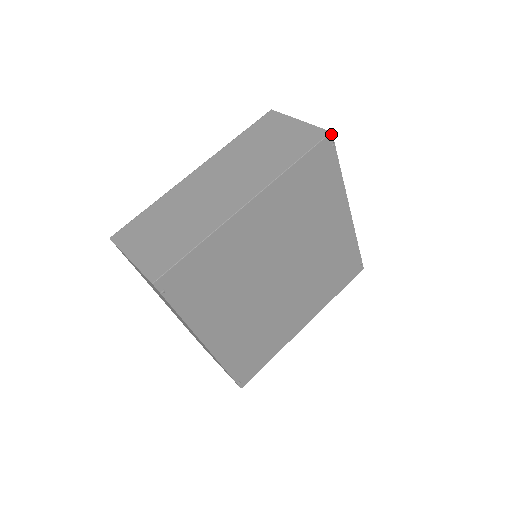
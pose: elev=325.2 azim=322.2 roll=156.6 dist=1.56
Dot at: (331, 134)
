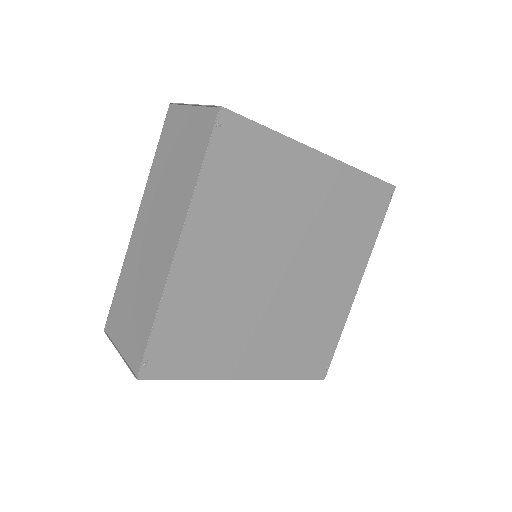
Dot at: (394, 187)
